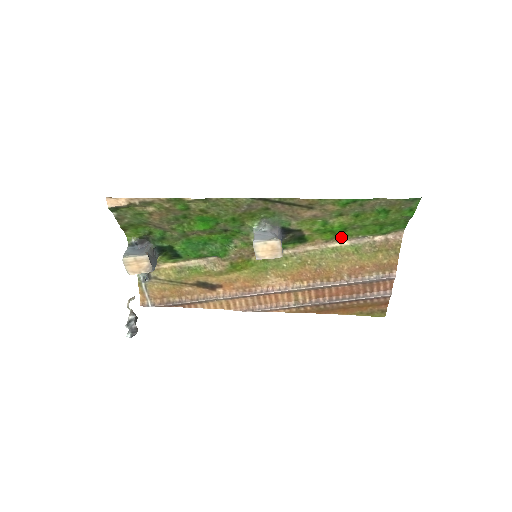
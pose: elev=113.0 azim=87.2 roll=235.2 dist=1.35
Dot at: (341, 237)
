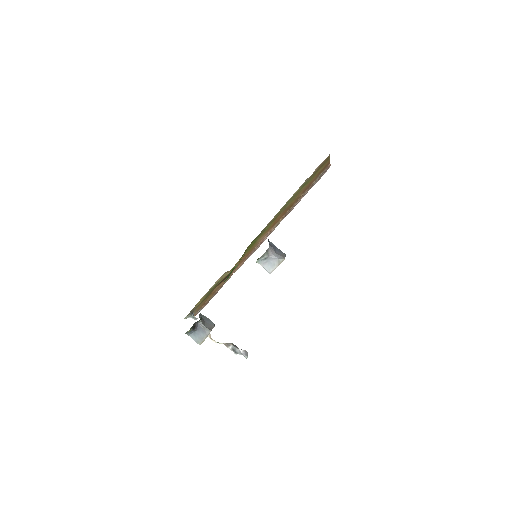
Dot at: occluded
